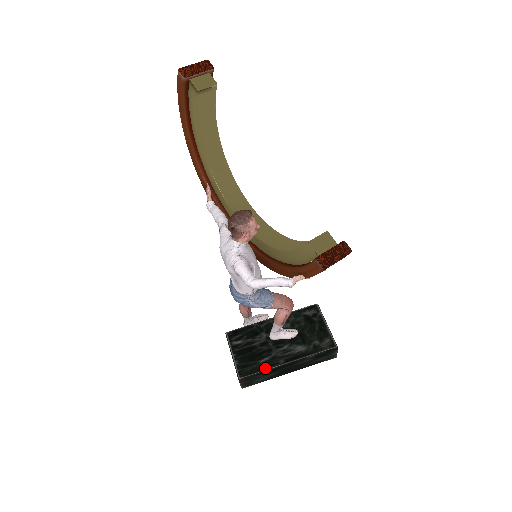
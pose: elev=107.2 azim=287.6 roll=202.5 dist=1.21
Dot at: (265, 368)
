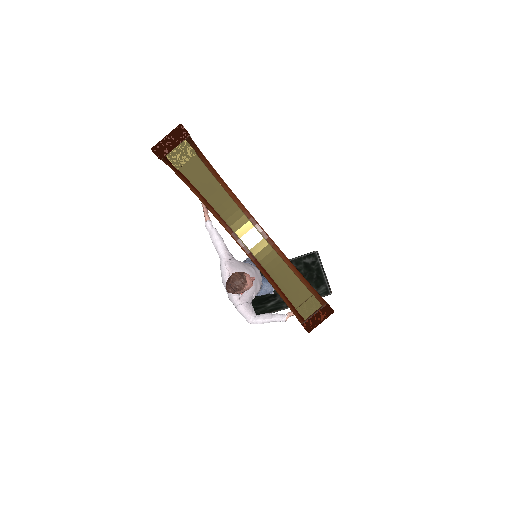
Dot at: (271, 311)
